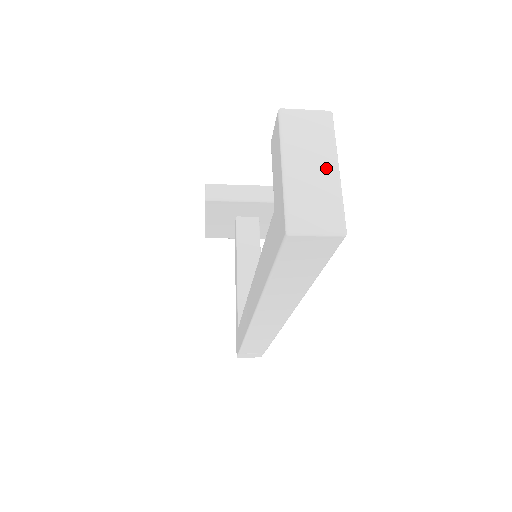
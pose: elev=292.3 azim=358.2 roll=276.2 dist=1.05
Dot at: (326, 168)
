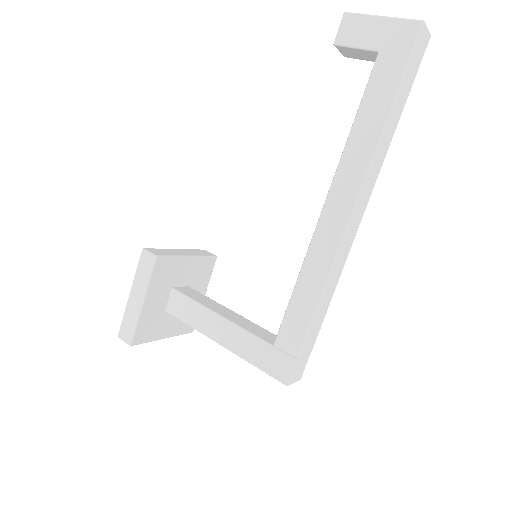
Dot at: occluded
